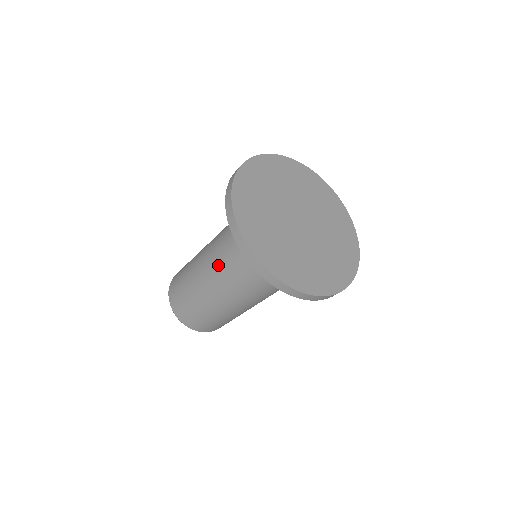
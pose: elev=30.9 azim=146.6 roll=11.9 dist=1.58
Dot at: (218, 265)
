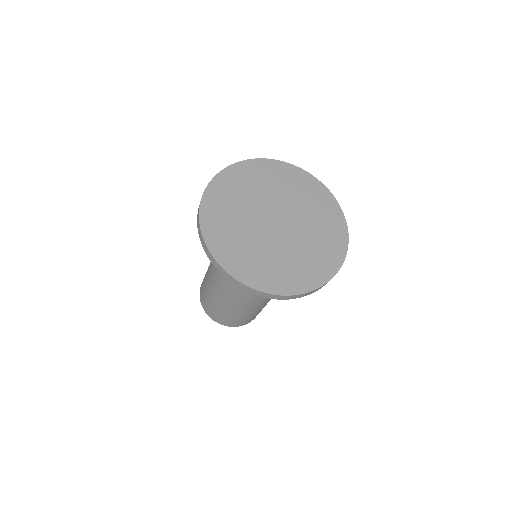
Dot at: occluded
